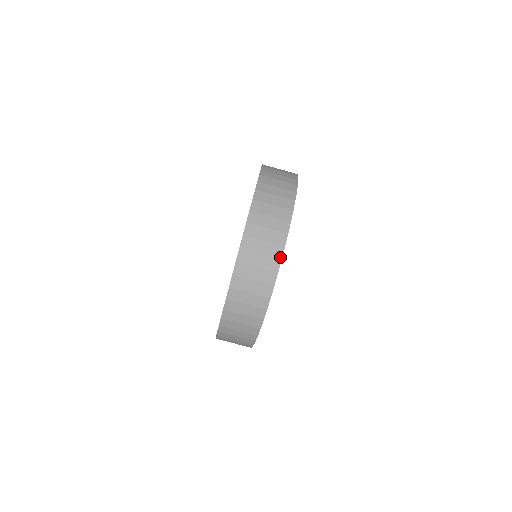
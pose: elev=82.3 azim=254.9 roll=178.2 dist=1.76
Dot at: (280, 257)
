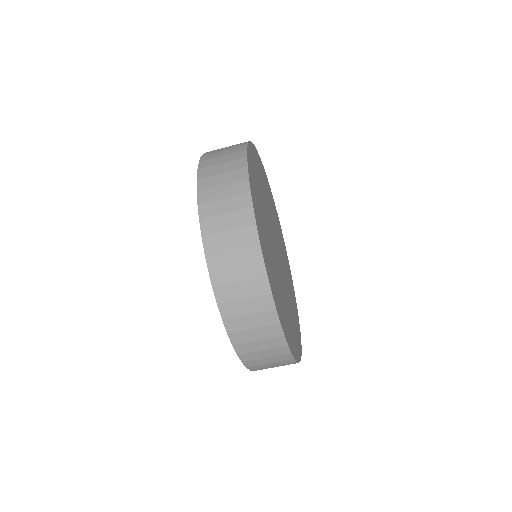
Dot at: (273, 308)
